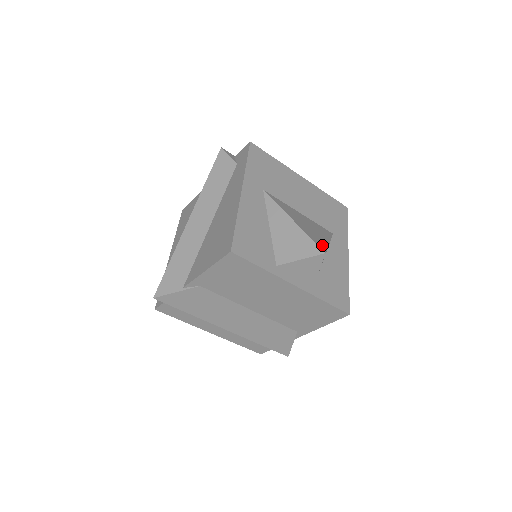
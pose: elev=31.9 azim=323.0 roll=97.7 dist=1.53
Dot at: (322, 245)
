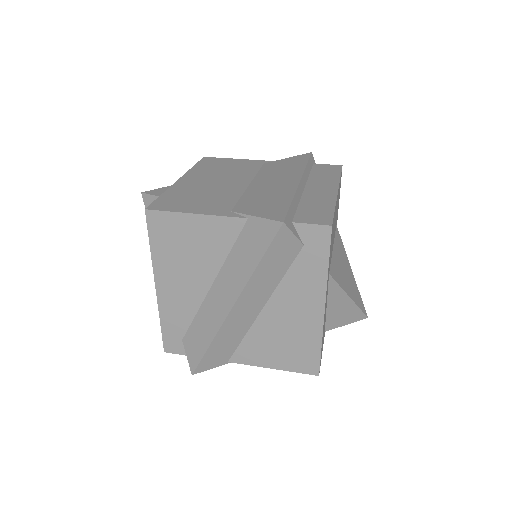
Dot at: (361, 302)
